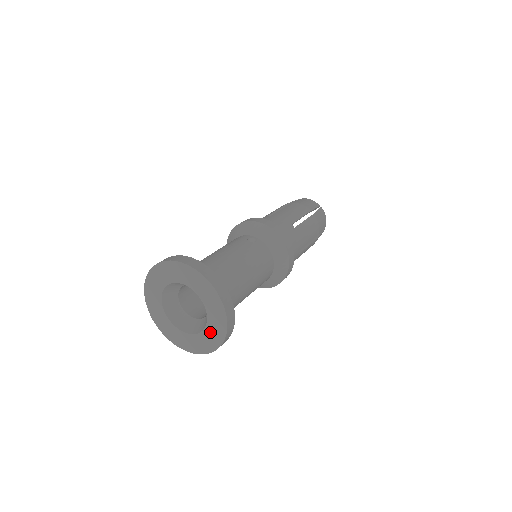
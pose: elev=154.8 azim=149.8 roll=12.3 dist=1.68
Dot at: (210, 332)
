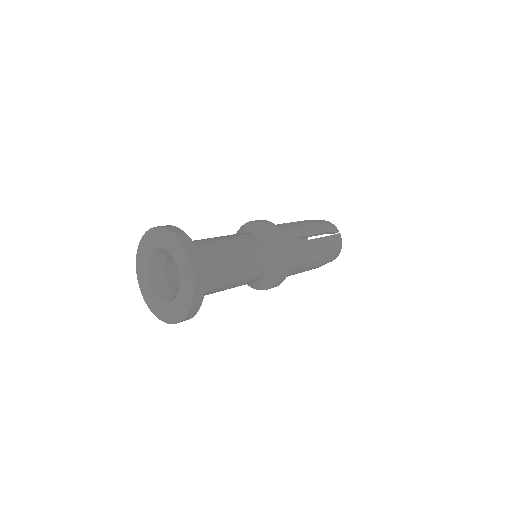
Dot at: (183, 272)
